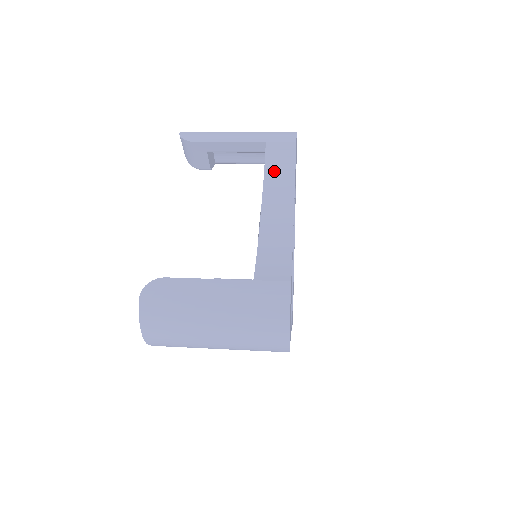
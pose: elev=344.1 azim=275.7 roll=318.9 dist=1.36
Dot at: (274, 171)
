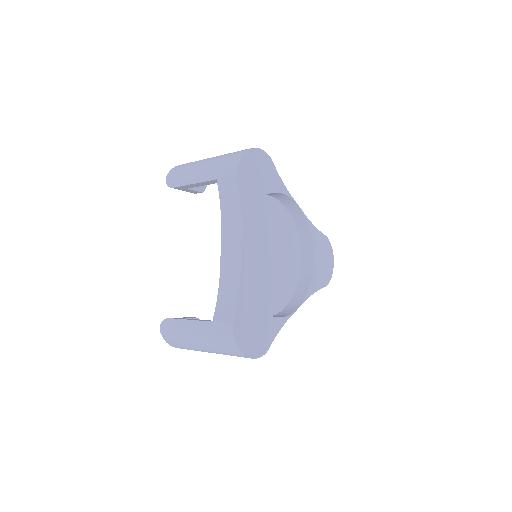
Dot at: (227, 208)
